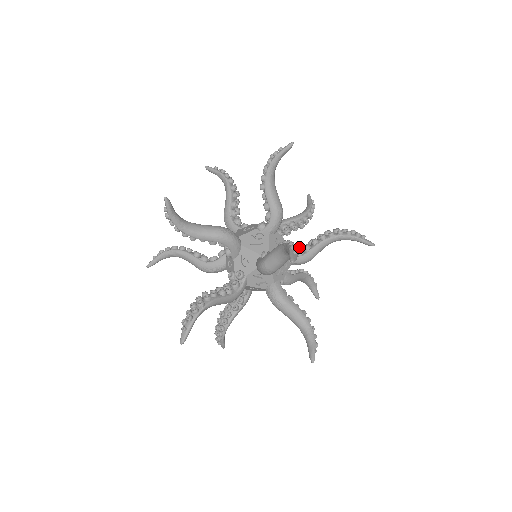
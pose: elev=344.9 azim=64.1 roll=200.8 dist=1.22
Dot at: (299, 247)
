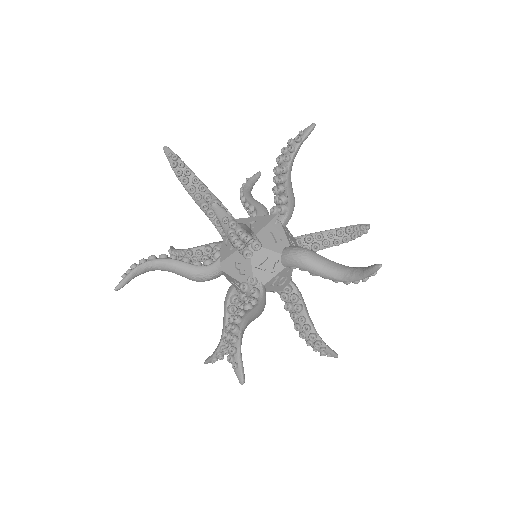
Dot at: occluded
